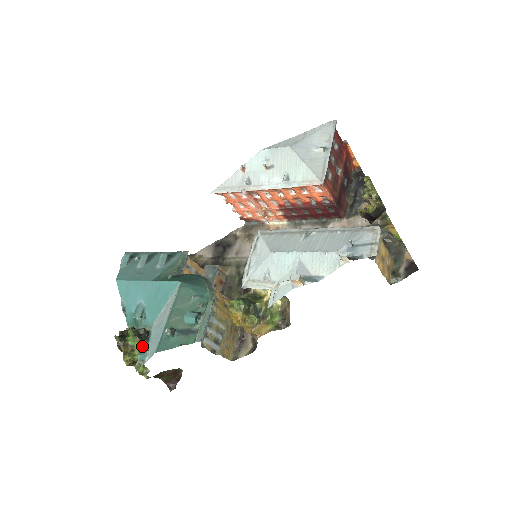
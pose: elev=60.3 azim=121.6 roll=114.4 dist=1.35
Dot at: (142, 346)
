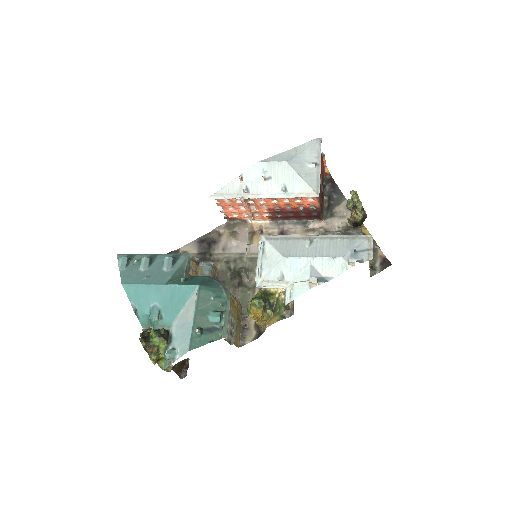
Dot at: (166, 345)
